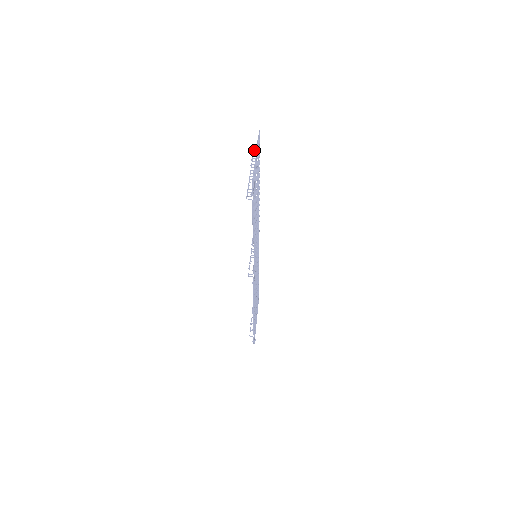
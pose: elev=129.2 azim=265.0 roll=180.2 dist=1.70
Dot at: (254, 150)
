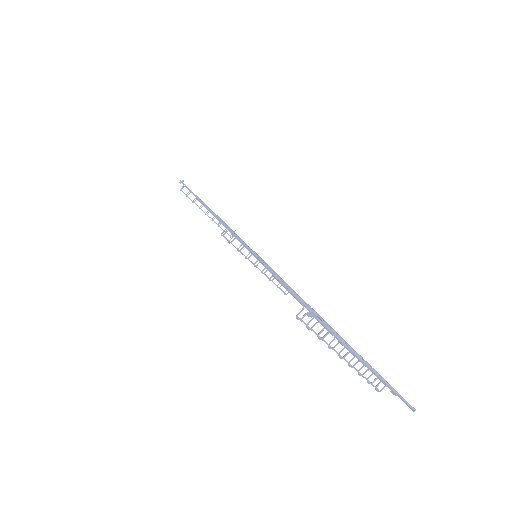
Dot at: (297, 316)
